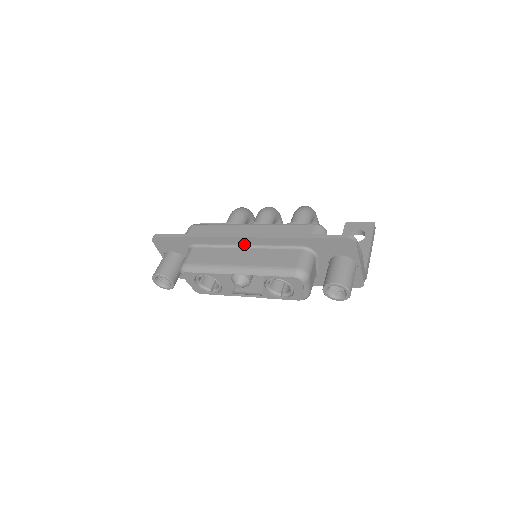
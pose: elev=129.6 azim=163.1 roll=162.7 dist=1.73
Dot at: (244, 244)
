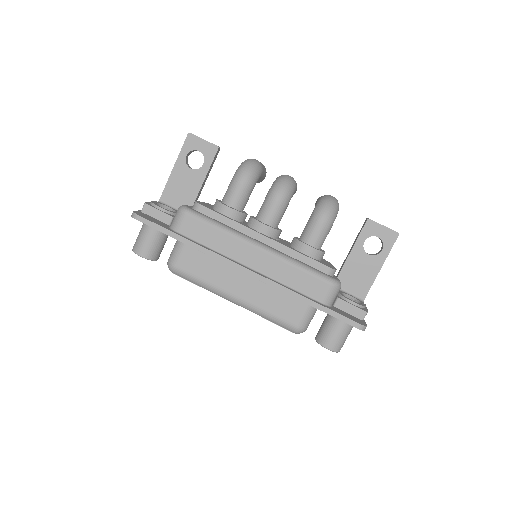
Dot at: occluded
